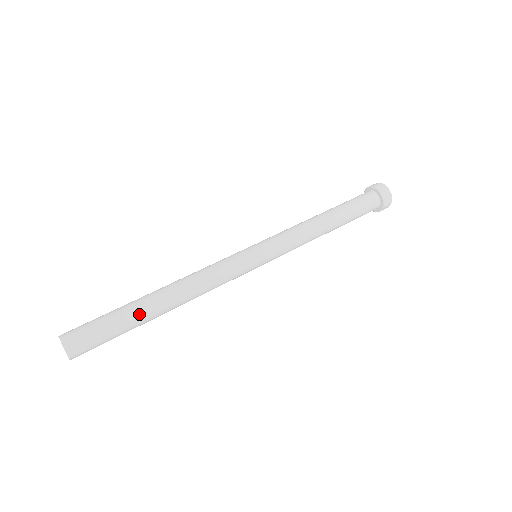
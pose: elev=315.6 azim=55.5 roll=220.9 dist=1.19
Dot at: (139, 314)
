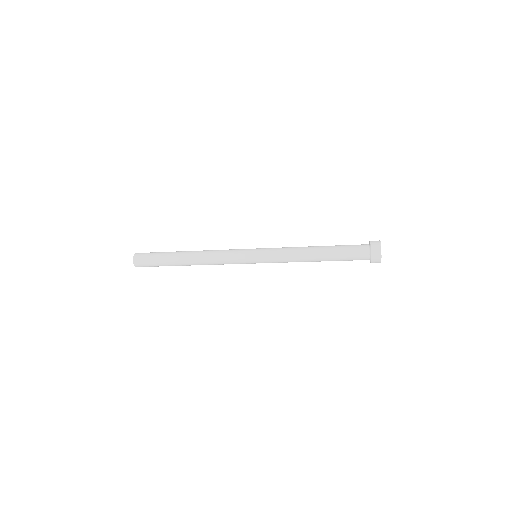
Dot at: (174, 252)
